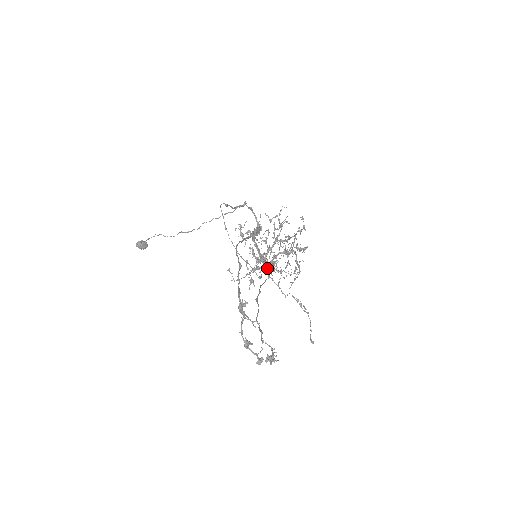
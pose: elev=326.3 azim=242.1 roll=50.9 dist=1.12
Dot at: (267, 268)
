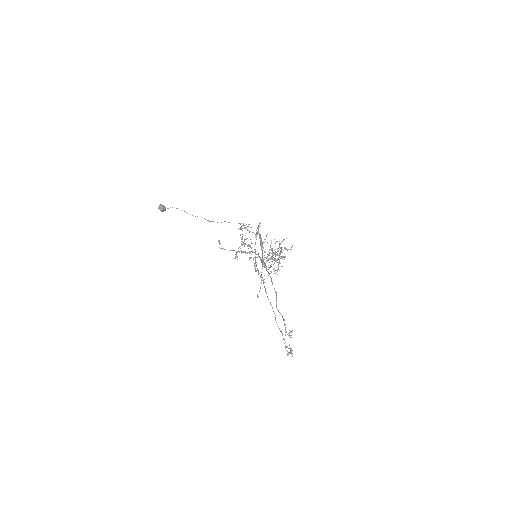
Dot at: (250, 252)
